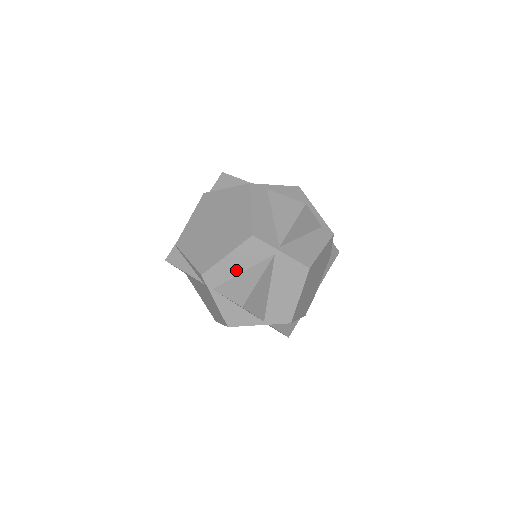
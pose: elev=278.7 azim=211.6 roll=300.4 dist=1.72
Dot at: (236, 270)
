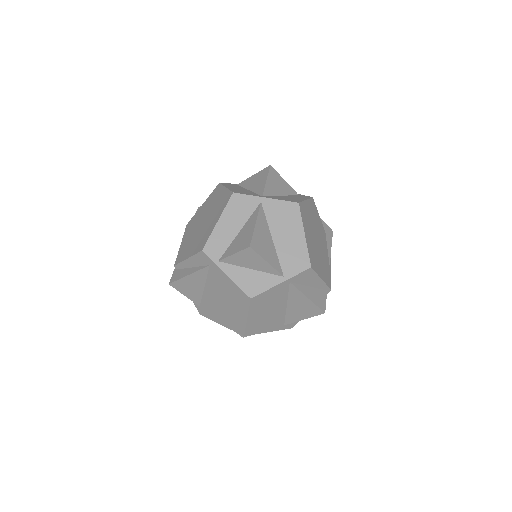
Dot at: (233, 232)
